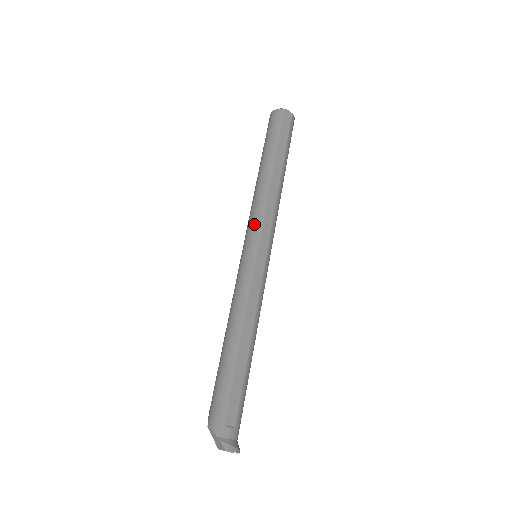
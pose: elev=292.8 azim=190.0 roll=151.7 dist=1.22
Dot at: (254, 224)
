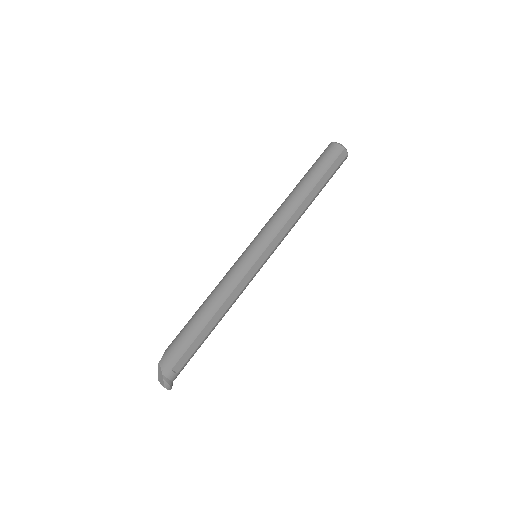
Dot at: (269, 233)
